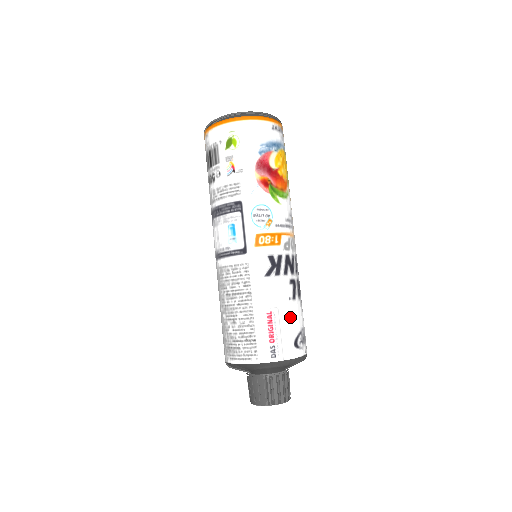
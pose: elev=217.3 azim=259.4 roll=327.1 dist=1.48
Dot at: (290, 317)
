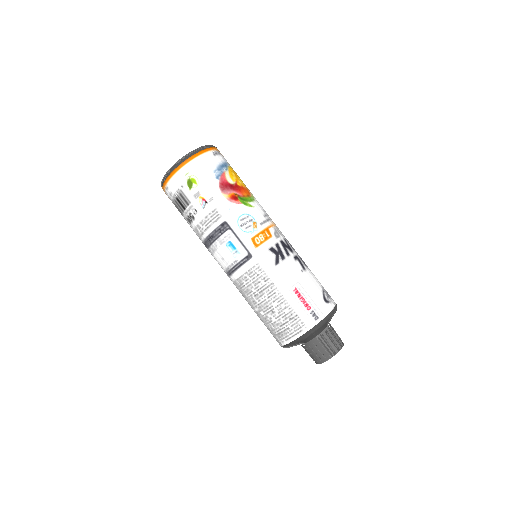
Dot at: (310, 284)
